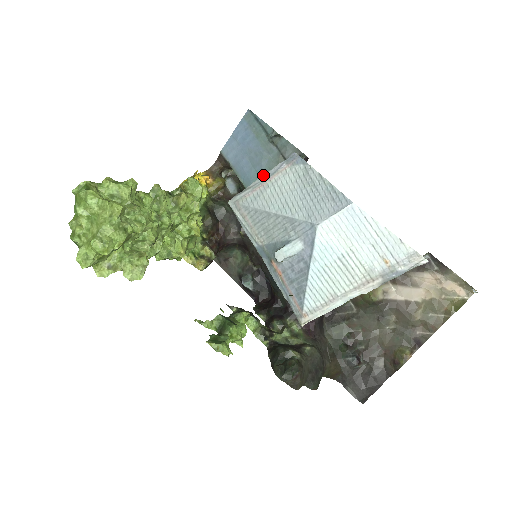
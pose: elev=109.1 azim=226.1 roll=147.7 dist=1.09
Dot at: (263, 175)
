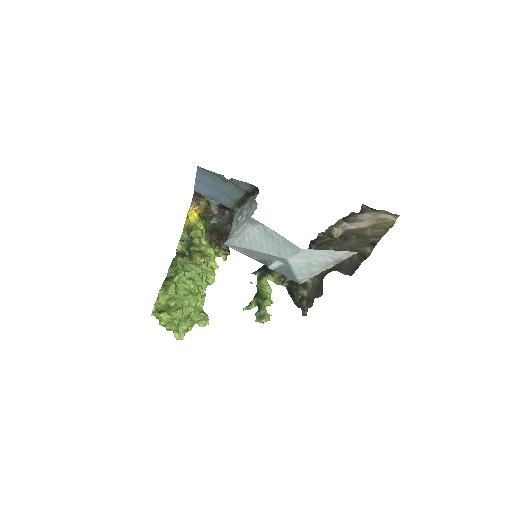
Dot at: (238, 229)
